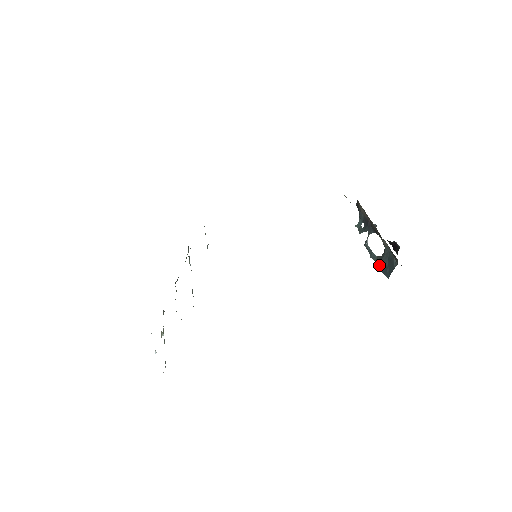
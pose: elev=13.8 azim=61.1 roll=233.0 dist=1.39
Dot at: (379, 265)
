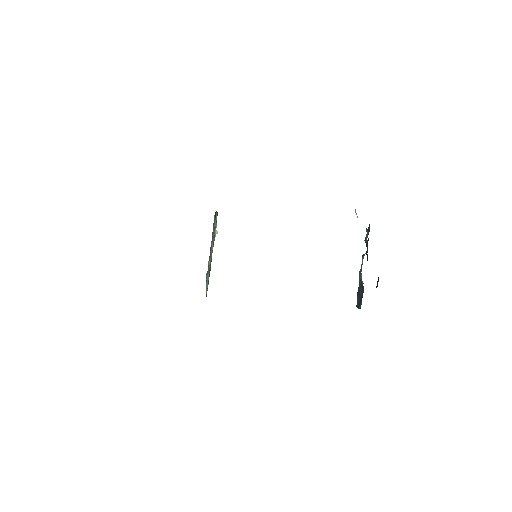
Dot at: (358, 289)
